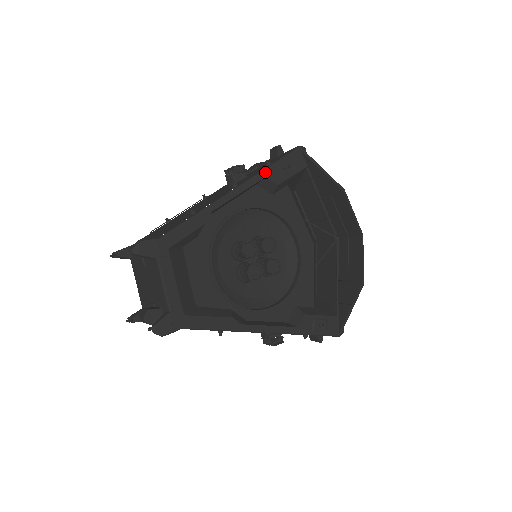
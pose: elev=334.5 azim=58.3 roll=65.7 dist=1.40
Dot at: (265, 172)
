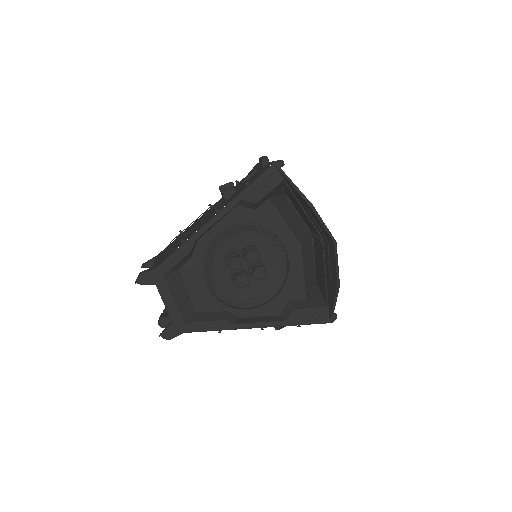
Dot at: (241, 195)
